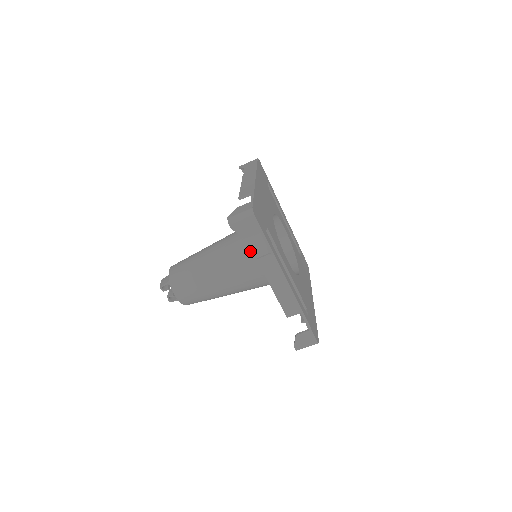
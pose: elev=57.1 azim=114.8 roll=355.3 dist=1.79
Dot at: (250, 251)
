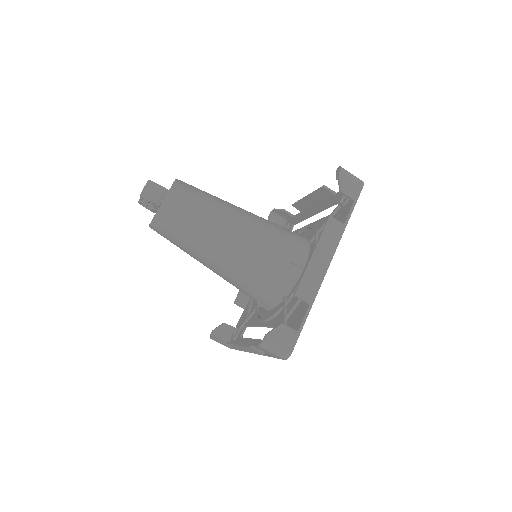
Dot at: (255, 283)
